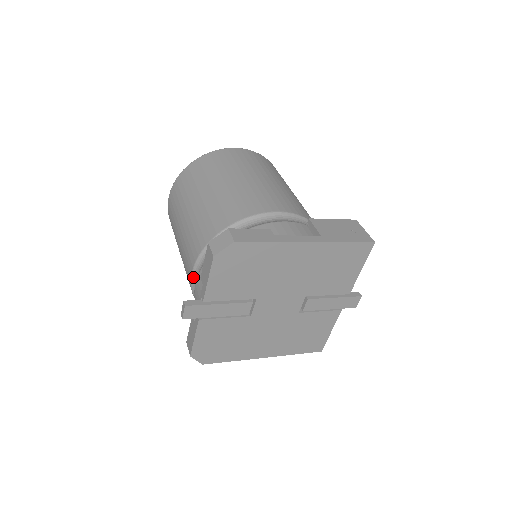
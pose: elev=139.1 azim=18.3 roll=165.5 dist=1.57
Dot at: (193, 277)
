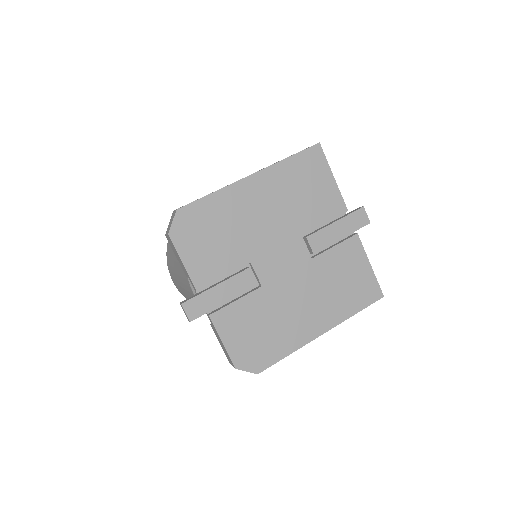
Dot at: occluded
